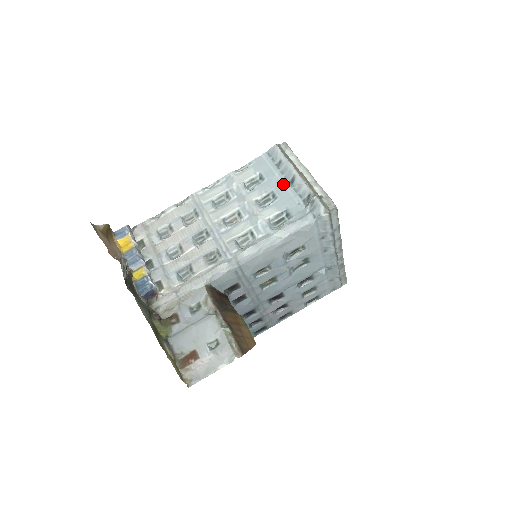
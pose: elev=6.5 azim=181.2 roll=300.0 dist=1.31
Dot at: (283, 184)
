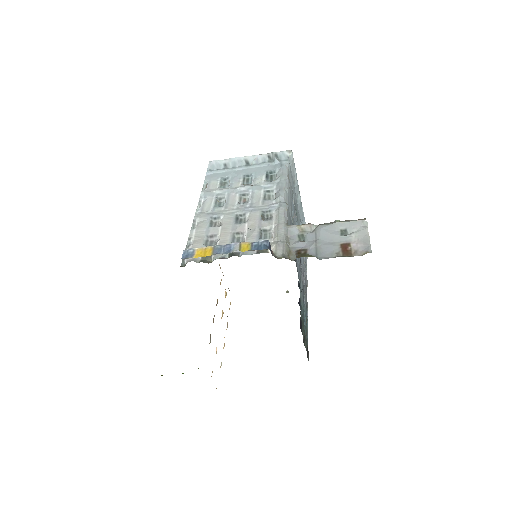
Dot at: (244, 169)
